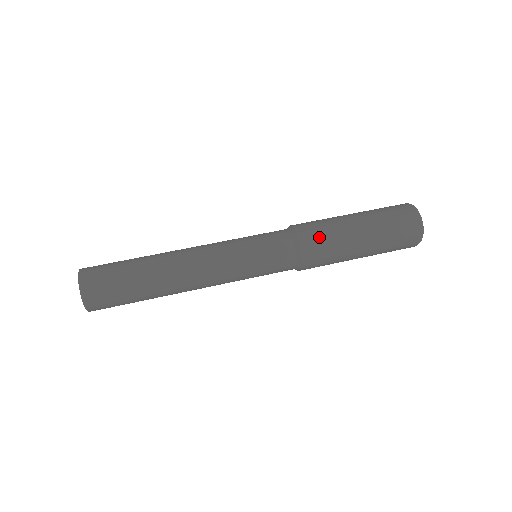
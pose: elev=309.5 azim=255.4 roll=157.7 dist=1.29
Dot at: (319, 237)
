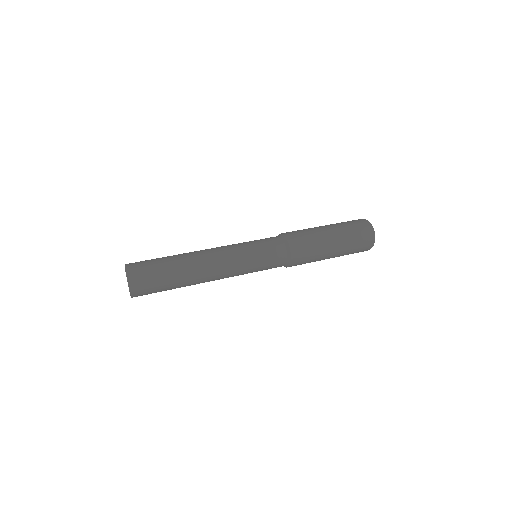
Dot at: (295, 231)
